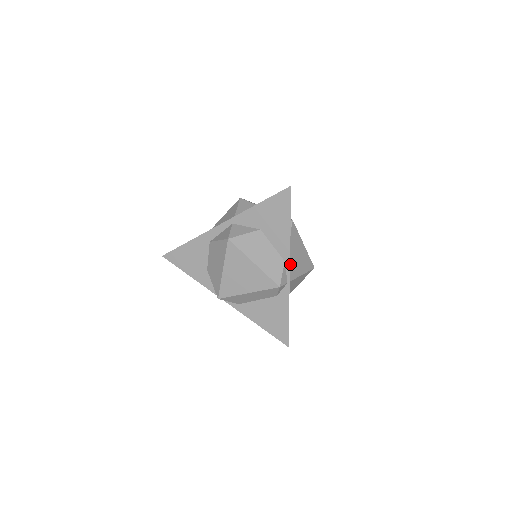
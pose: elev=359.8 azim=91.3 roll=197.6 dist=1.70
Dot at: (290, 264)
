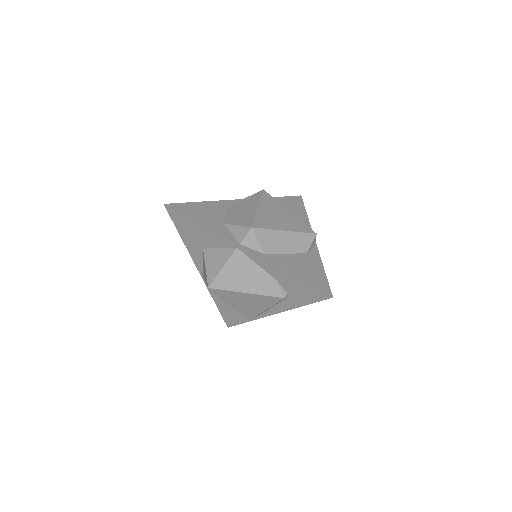
Dot at: occluded
